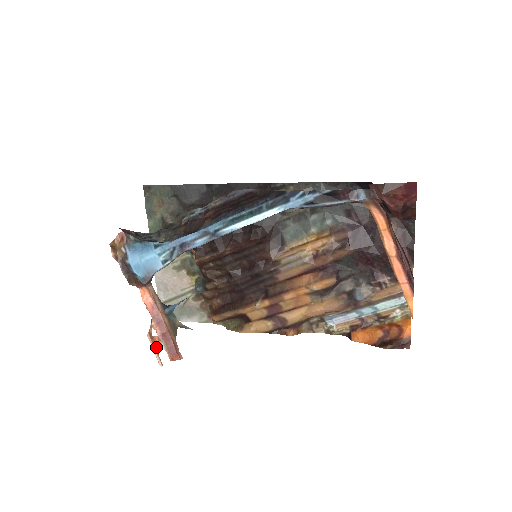
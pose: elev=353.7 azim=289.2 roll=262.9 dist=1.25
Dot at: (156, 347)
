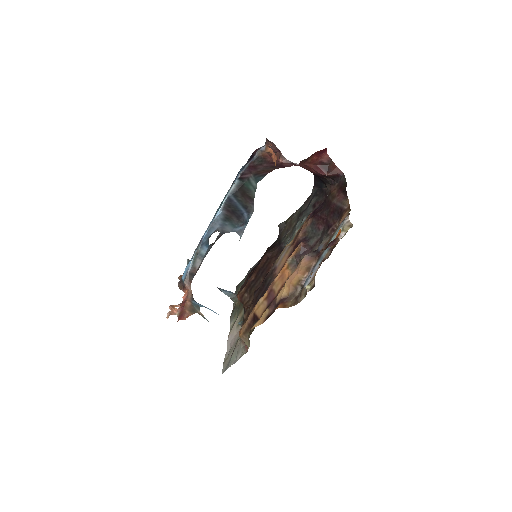
Dot at: (172, 312)
